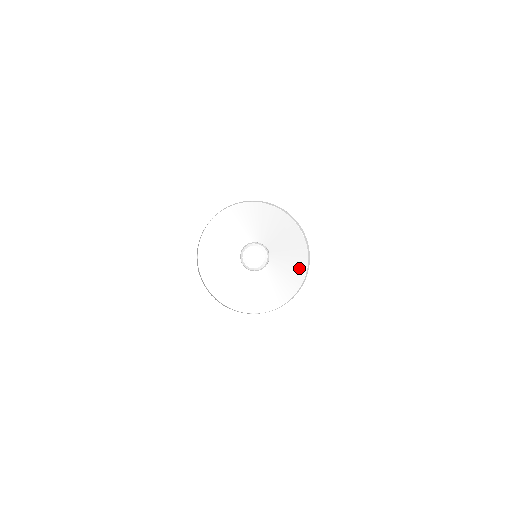
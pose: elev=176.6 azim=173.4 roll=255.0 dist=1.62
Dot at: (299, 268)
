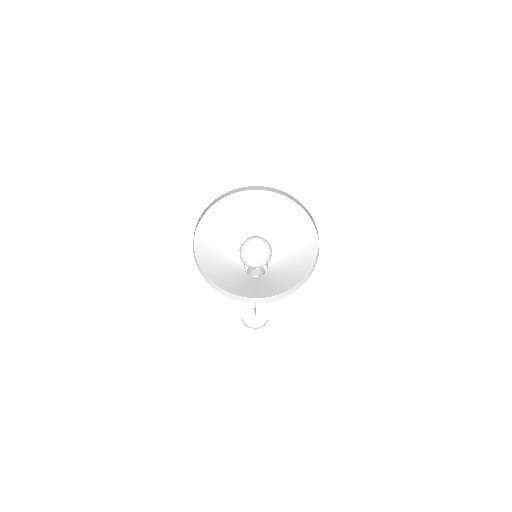
Dot at: (293, 282)
